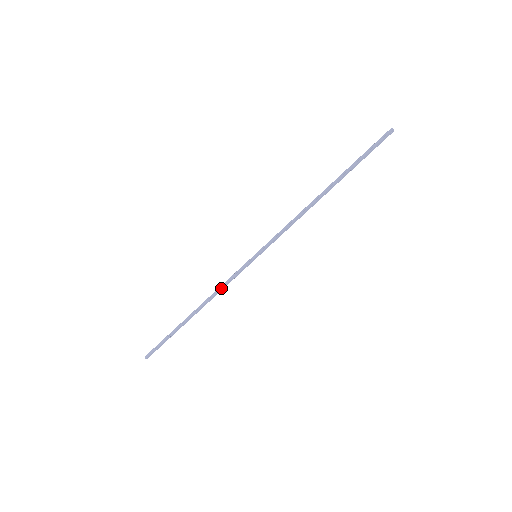
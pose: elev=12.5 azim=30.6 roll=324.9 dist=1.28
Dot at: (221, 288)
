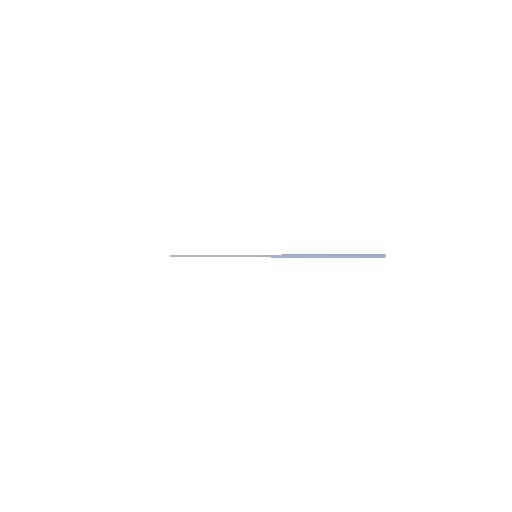
Dot at: occluded
